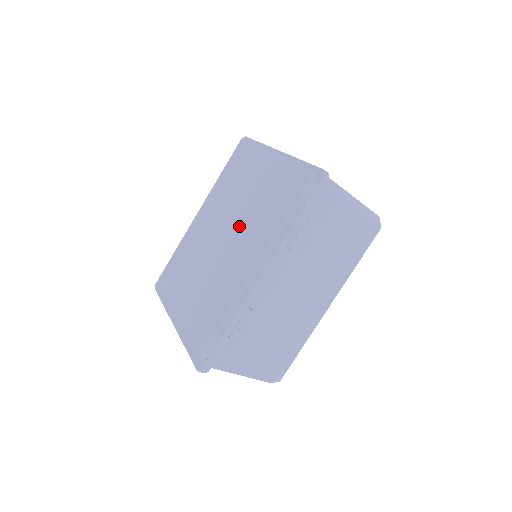
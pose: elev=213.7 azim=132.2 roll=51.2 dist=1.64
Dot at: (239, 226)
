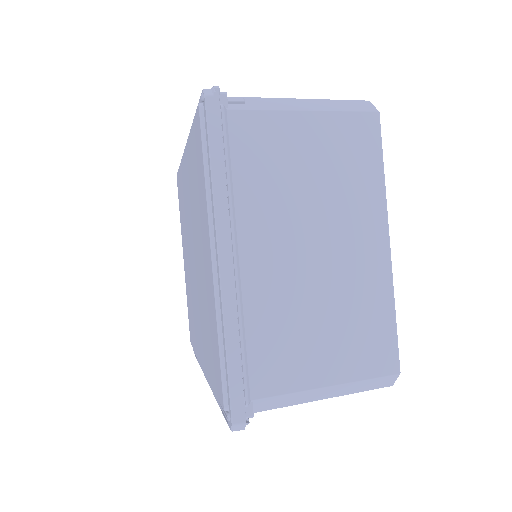
Dot at: (198, 286)
